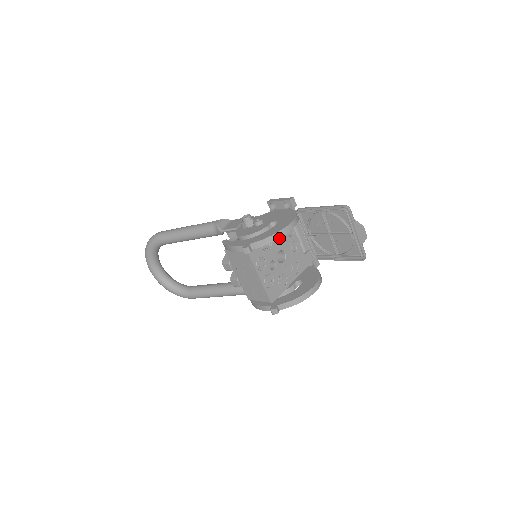
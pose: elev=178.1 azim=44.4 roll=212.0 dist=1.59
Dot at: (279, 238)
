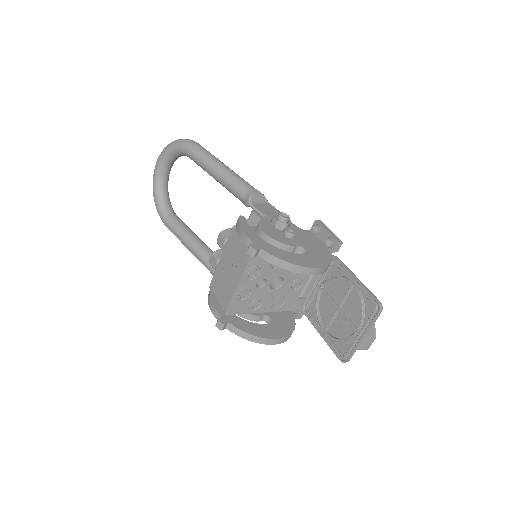
Dot at: (293, 271)
